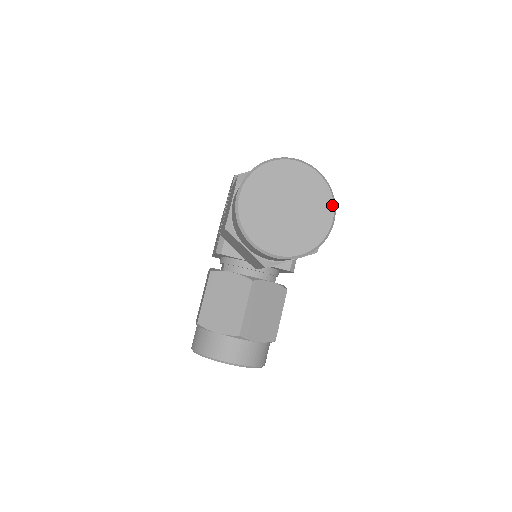
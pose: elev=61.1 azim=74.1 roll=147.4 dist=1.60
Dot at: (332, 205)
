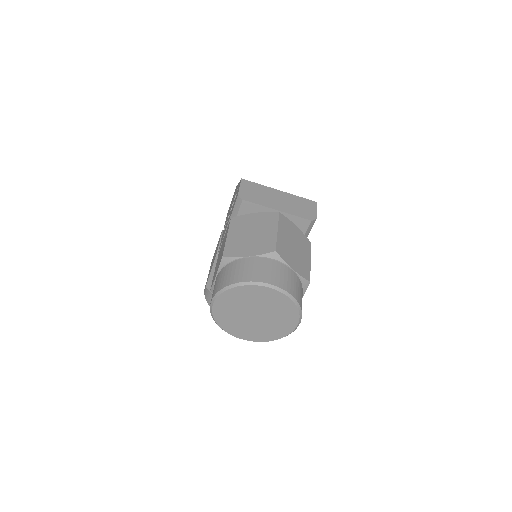
Dot at: (298, 318)
